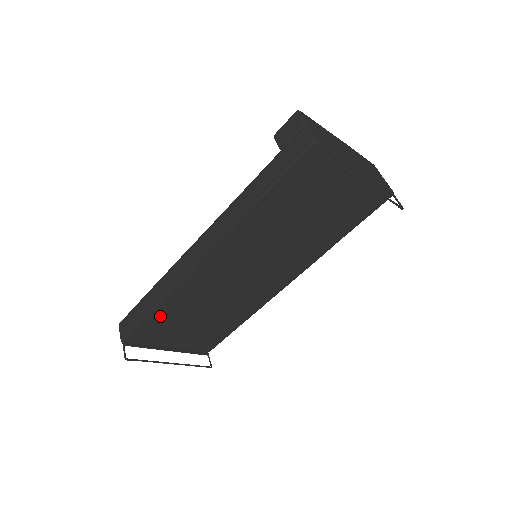
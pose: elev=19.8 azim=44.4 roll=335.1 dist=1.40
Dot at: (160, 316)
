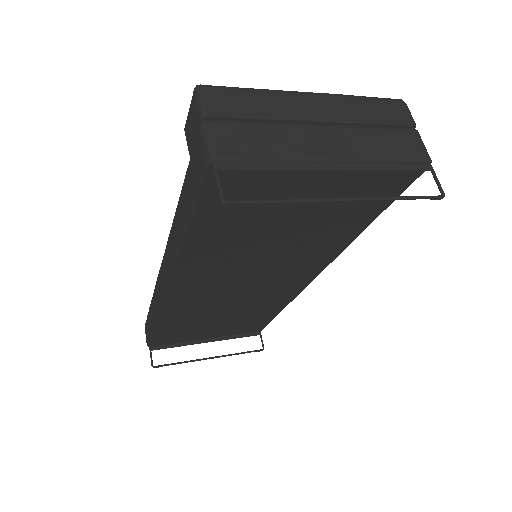
Dot at: (169, 328)
